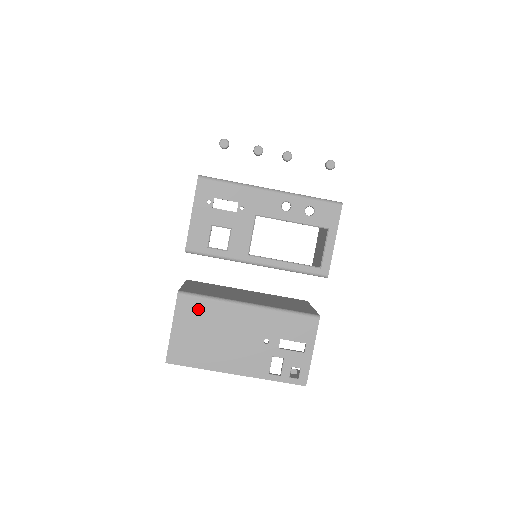
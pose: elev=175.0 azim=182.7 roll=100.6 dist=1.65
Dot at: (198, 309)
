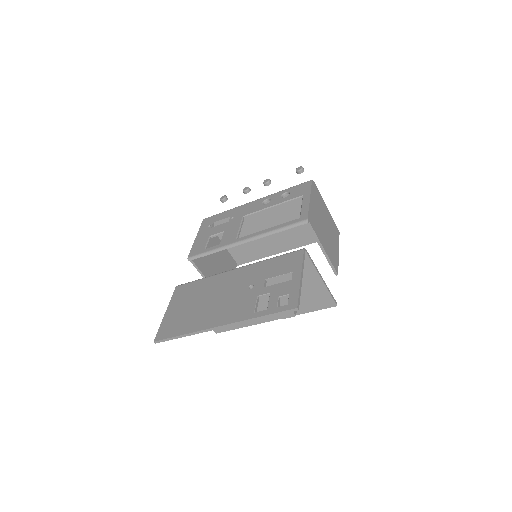
Dot at: (191, 289)
